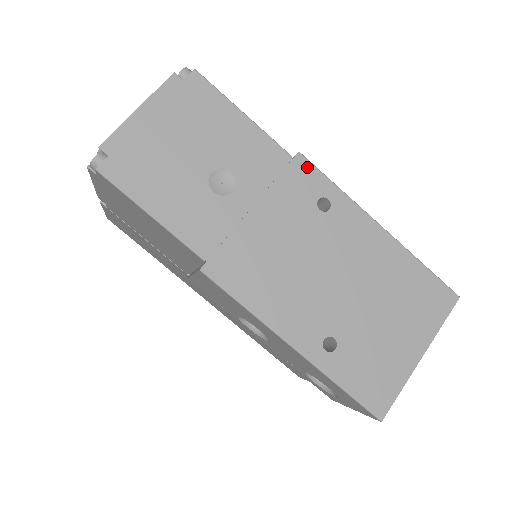
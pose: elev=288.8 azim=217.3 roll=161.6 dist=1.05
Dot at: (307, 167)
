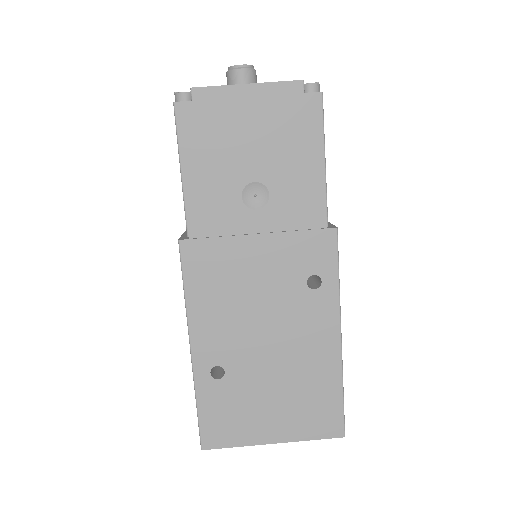
Dot at: (331, 244)
